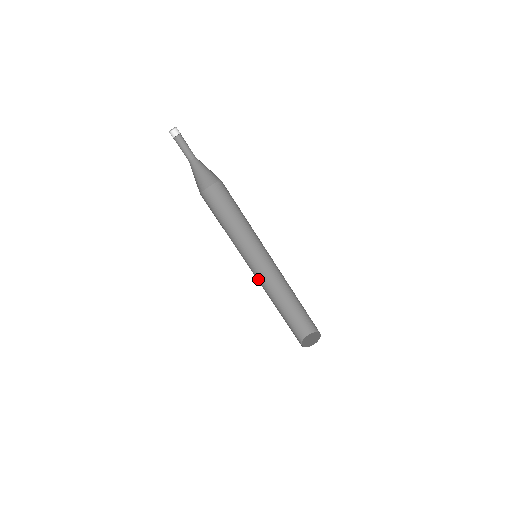
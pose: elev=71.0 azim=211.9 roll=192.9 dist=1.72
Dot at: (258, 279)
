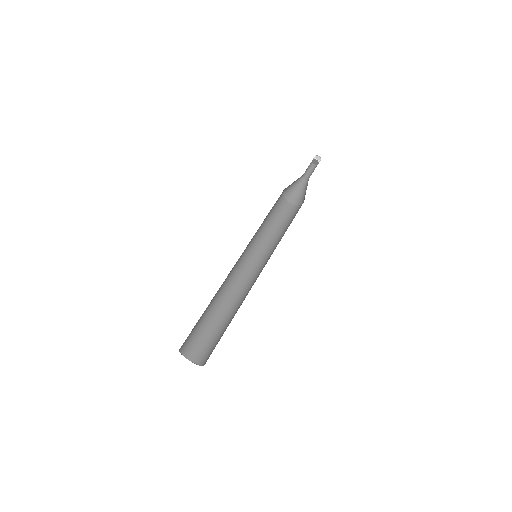
Dot at: occluded
